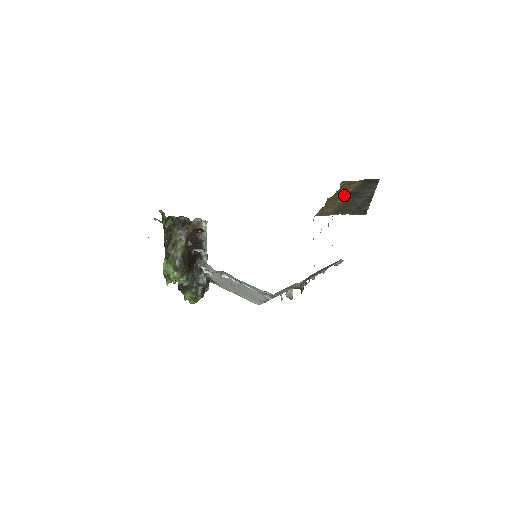
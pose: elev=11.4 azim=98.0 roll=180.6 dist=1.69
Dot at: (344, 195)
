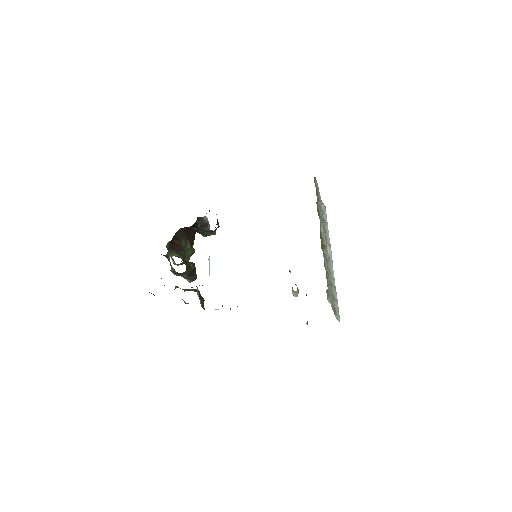
Dot at: occluded
